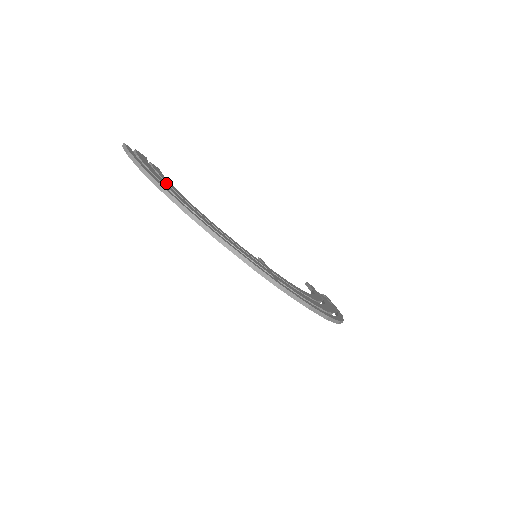
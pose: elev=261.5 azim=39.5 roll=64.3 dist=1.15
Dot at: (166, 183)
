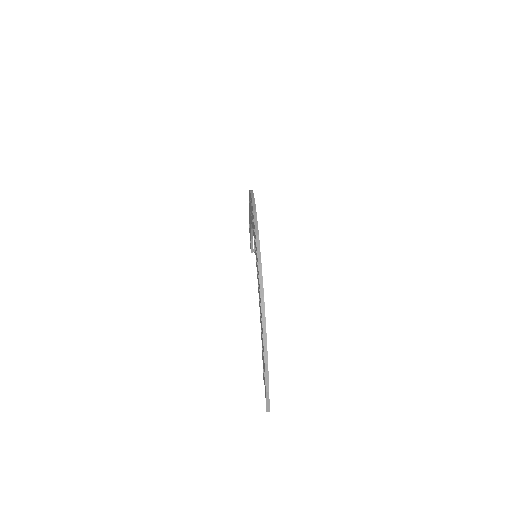
Dot at: occluded
